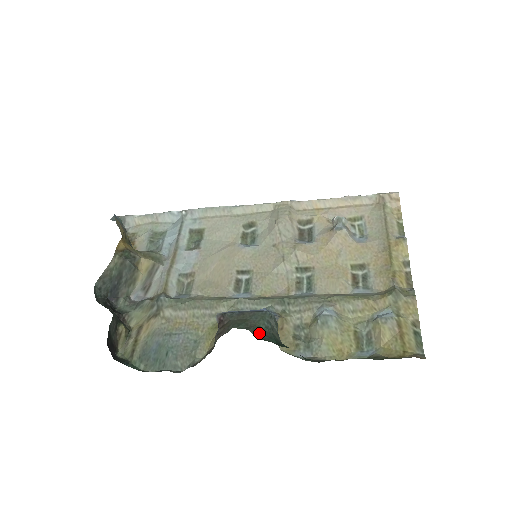
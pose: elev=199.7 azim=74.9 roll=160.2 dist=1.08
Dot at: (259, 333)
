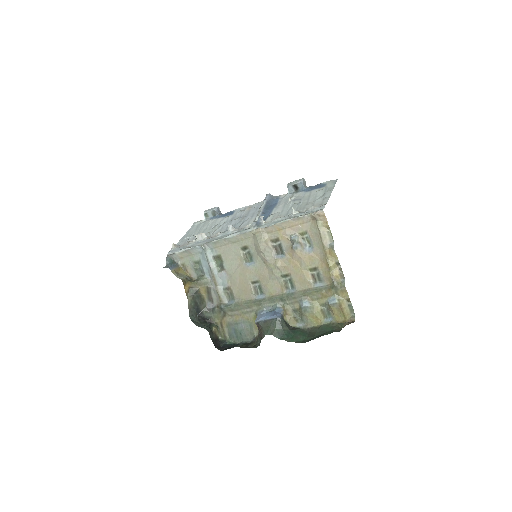
Dot at: (278, 335)
